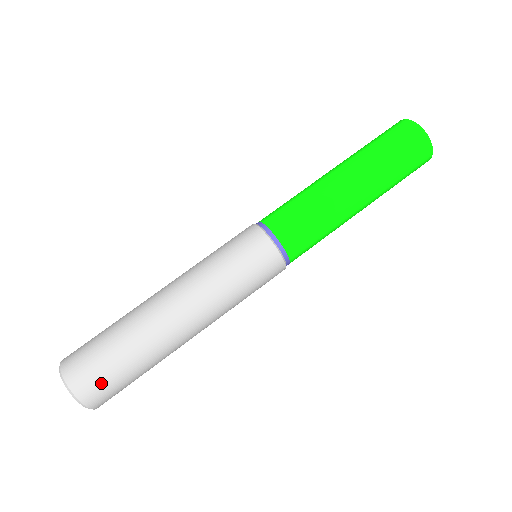
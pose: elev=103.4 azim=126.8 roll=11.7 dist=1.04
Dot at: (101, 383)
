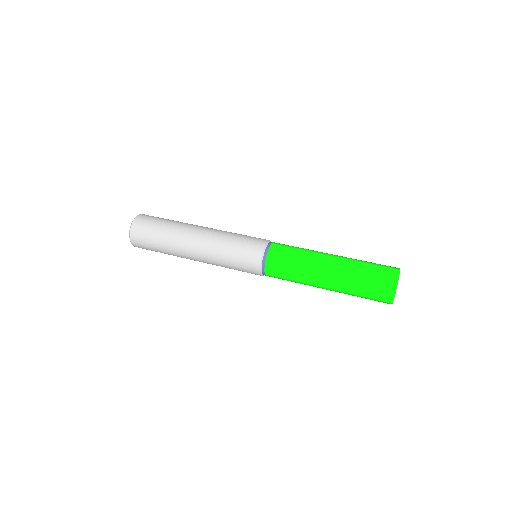
Dot at: (148, 221)
